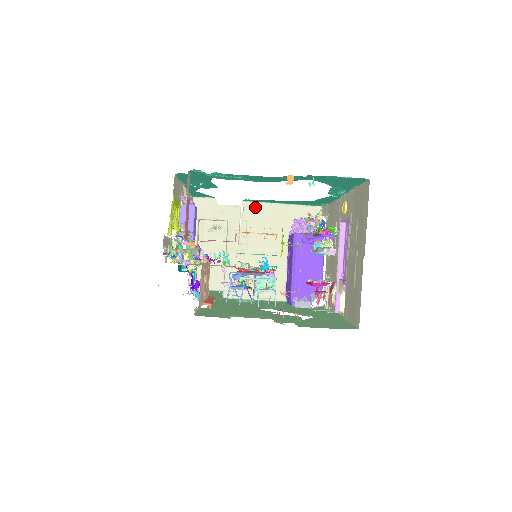
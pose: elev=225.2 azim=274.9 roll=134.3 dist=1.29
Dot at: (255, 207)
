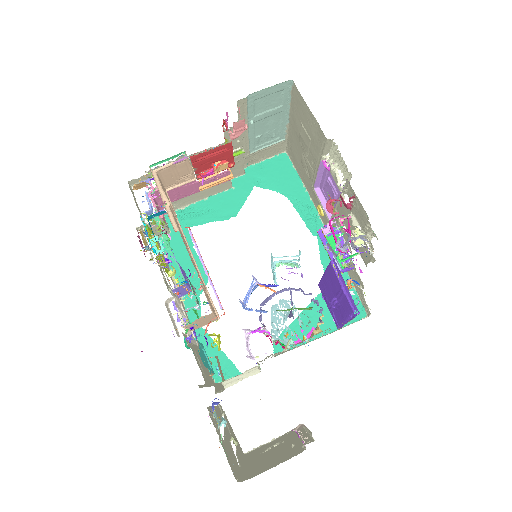
Dot at: occluded
